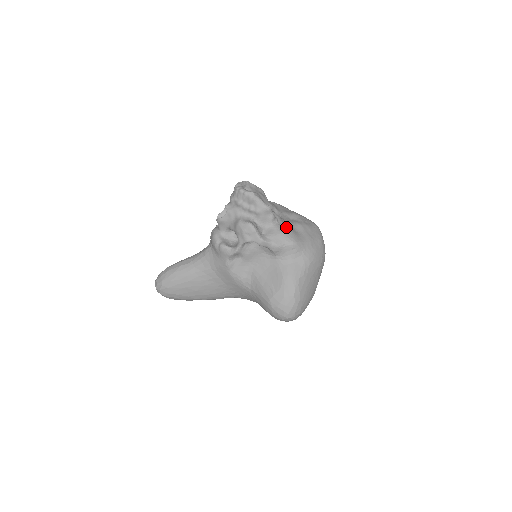
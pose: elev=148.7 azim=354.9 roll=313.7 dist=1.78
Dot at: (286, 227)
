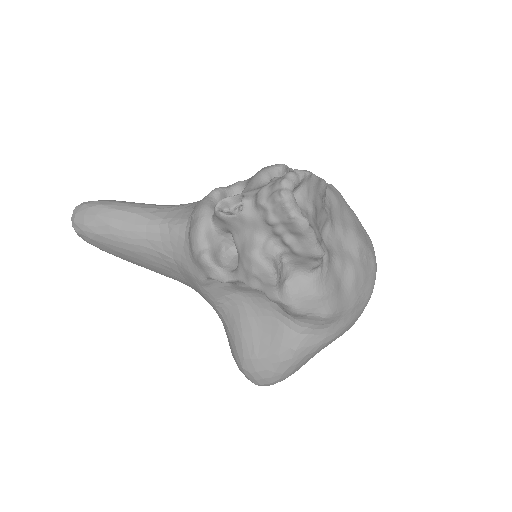
Dot at: (330, 279)
